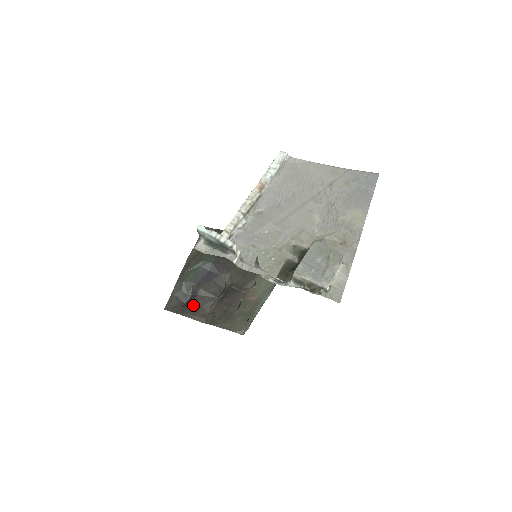
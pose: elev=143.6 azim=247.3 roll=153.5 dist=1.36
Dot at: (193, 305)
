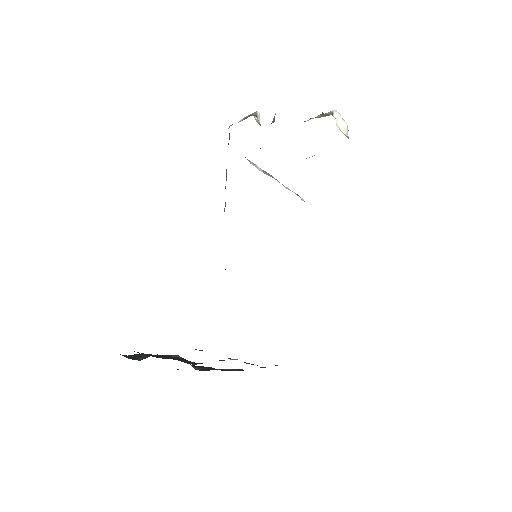
Dot at: occluded
